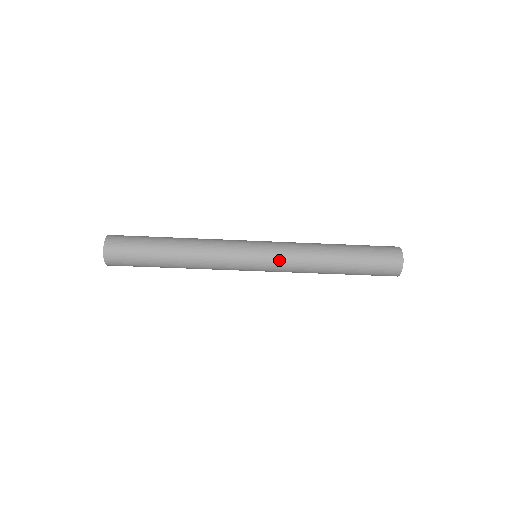
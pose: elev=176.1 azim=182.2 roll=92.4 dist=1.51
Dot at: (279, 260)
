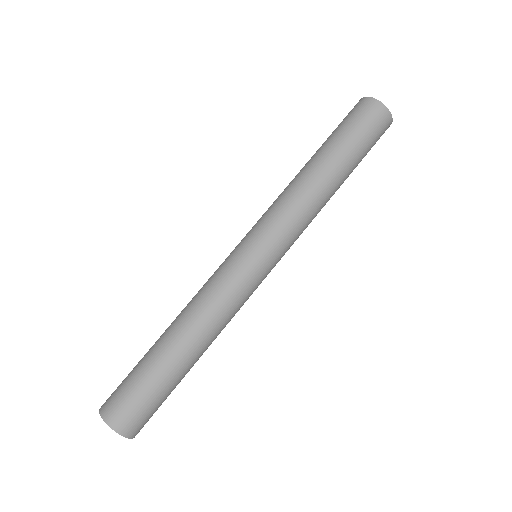
Dot at: (286, 237)
